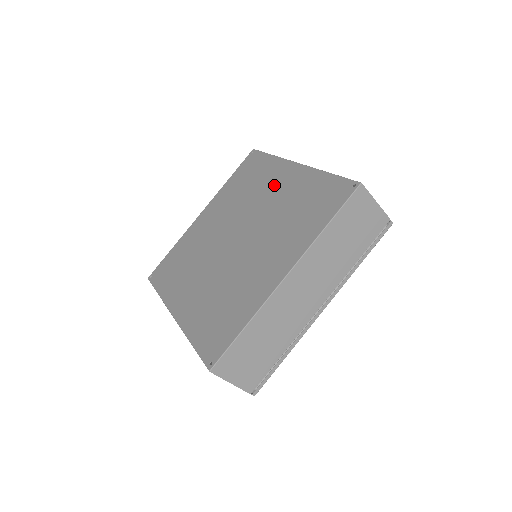
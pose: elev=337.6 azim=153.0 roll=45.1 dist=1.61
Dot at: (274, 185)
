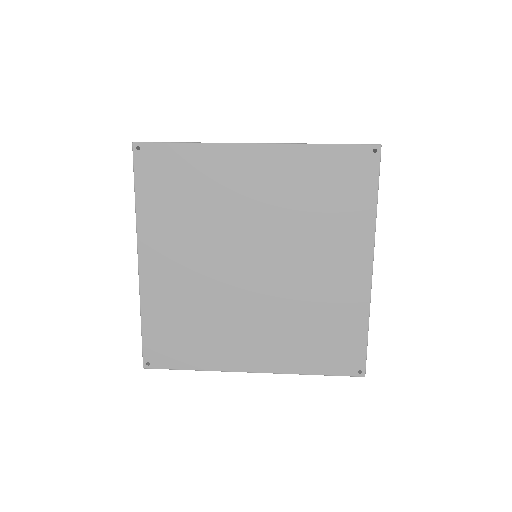
Dot at: (246, 183)
